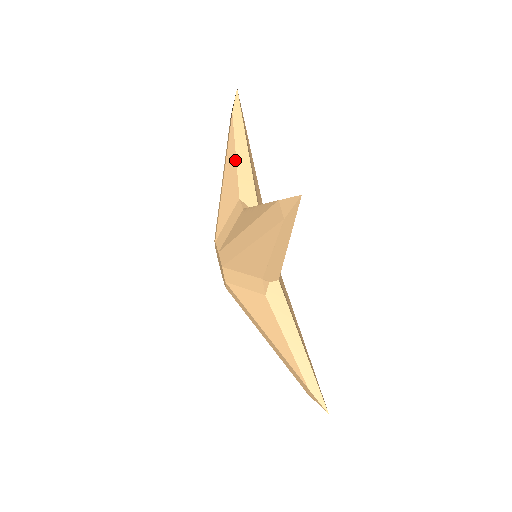
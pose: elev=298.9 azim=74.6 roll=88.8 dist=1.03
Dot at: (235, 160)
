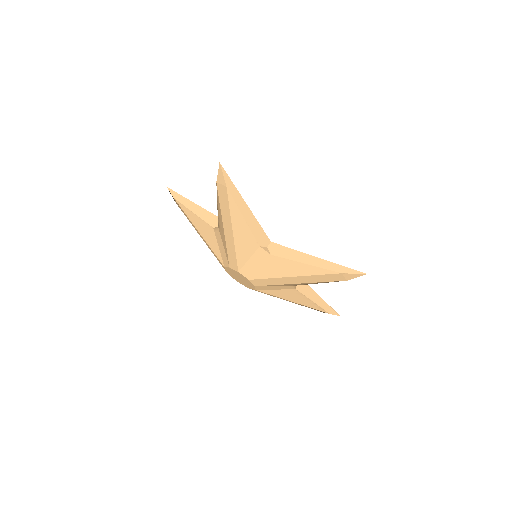
Dot at: (245, 222)
